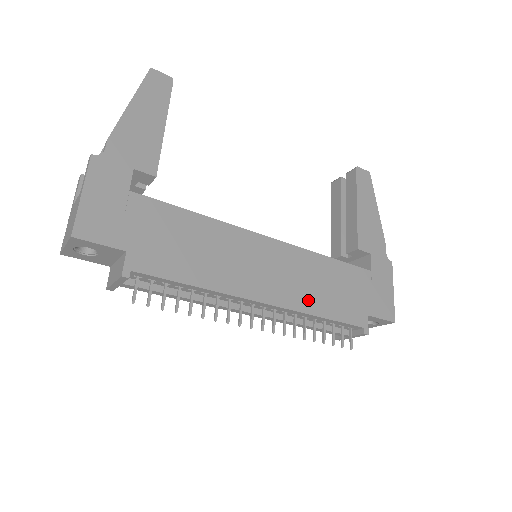
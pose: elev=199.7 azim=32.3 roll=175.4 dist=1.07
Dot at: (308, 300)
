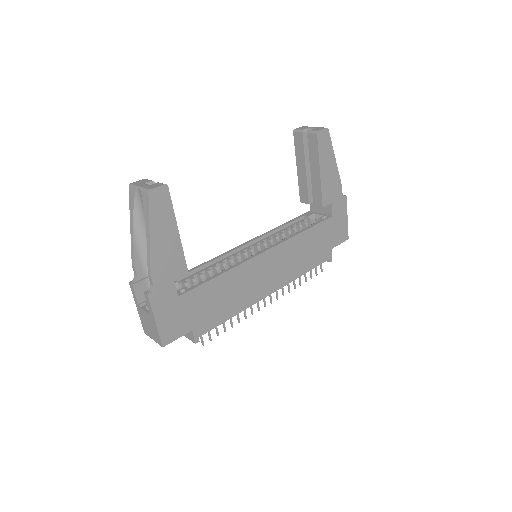
Dot at: (295, 271)
